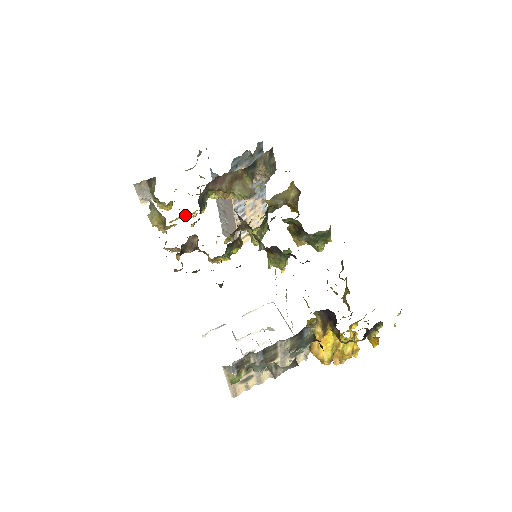
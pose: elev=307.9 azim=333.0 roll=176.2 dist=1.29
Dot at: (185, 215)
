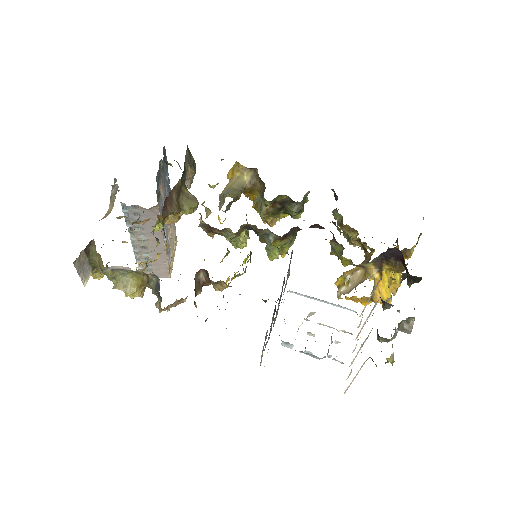
Dot at: (146, 264)
